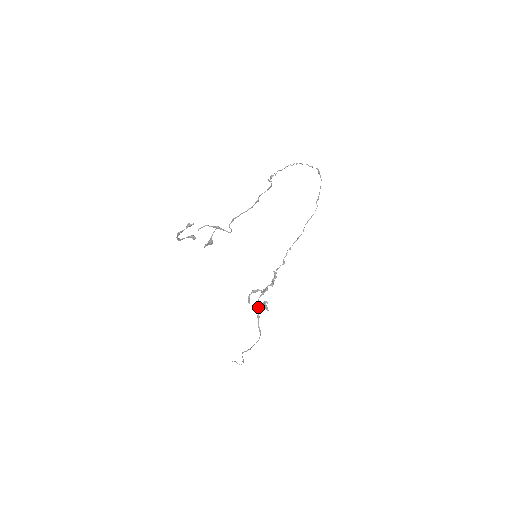
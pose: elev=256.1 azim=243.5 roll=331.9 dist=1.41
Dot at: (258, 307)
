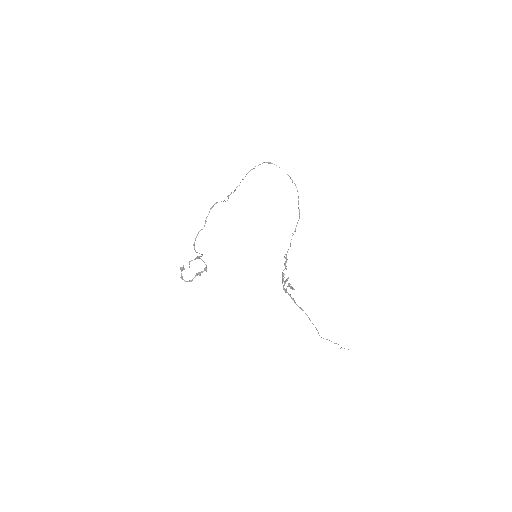
Dot at: (287, 292)
